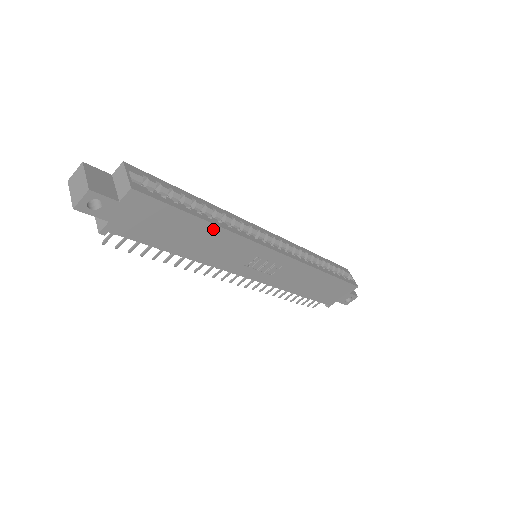
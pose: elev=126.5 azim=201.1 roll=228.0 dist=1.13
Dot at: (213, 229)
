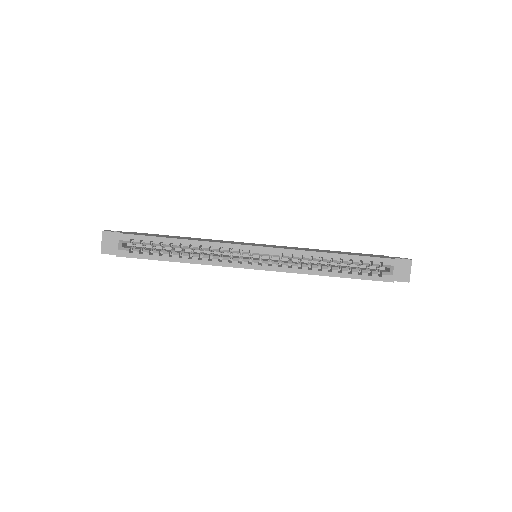
Dot at: (185, 262)
